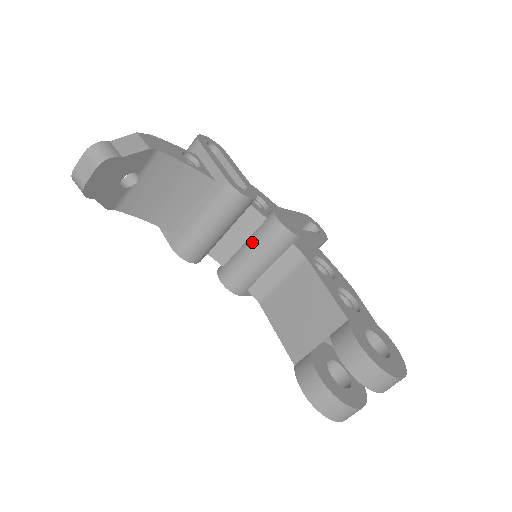
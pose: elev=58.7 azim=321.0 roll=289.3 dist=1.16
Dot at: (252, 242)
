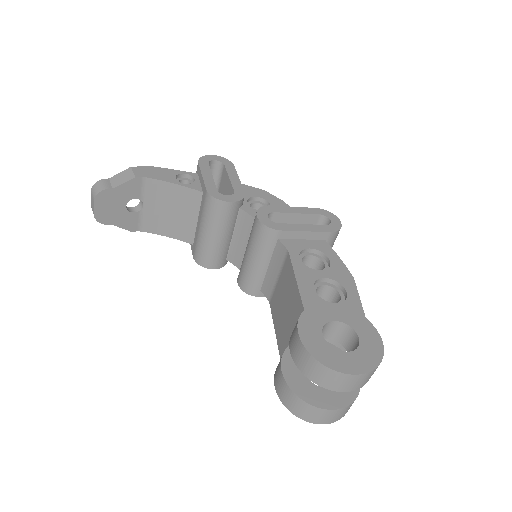
Dot at: (248, 243)
